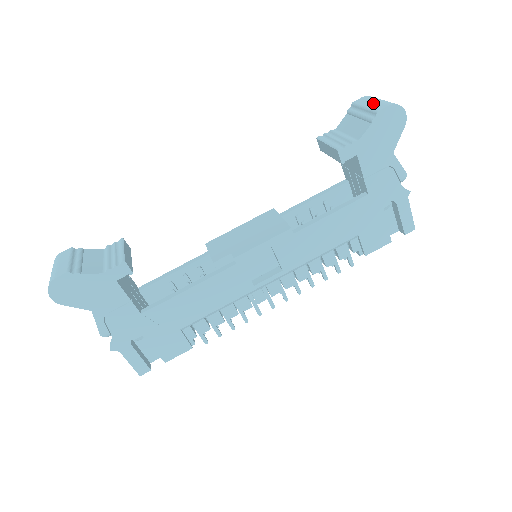
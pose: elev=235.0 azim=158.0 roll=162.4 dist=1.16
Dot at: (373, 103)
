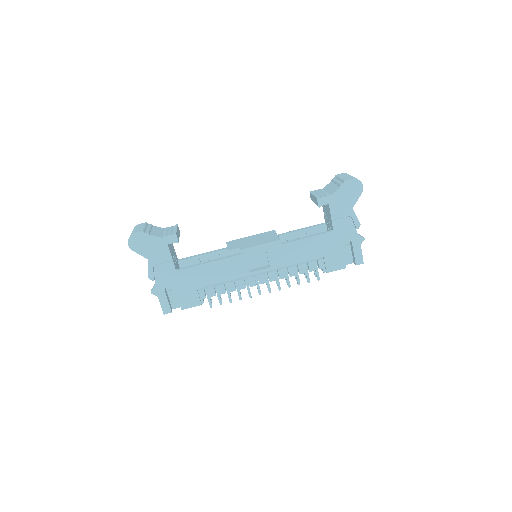
Dot at: (345, 176)
